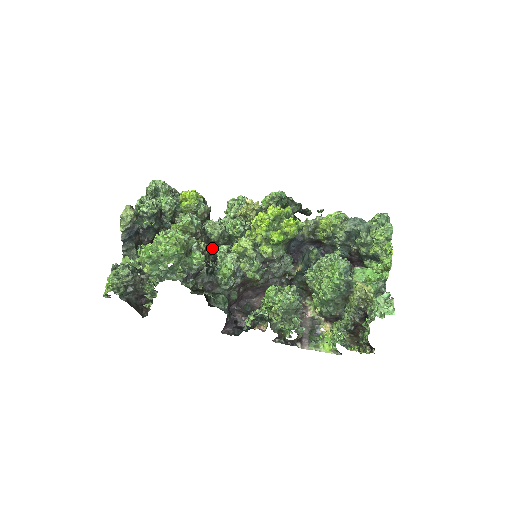
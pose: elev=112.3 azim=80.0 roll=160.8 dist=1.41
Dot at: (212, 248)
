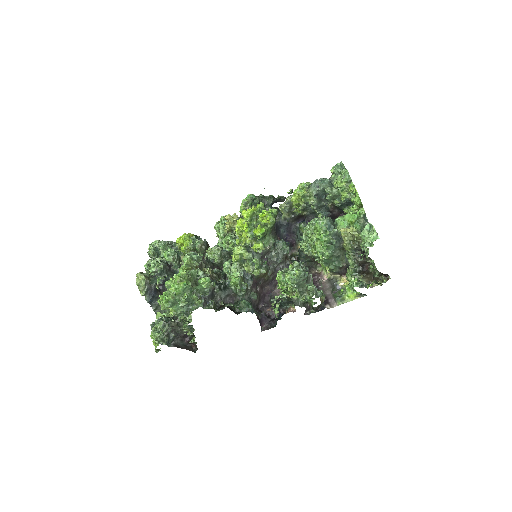
Dot at: (218, 269)
